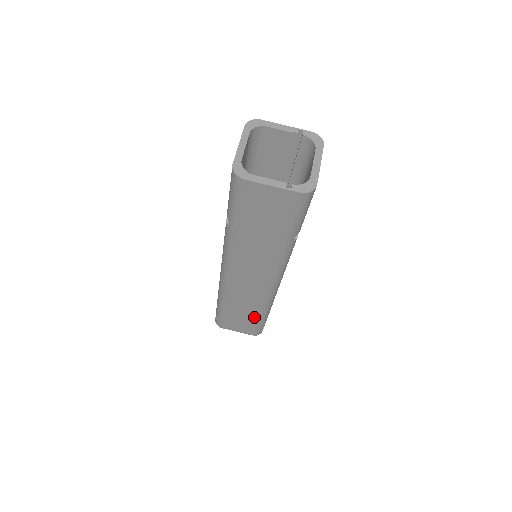
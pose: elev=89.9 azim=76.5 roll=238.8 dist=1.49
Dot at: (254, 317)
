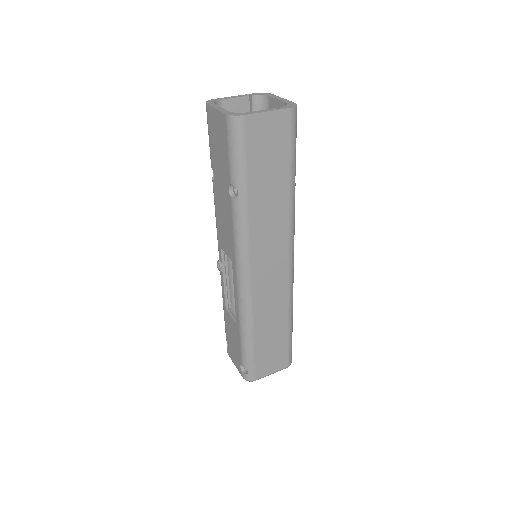
Dot at: (283, 331)
